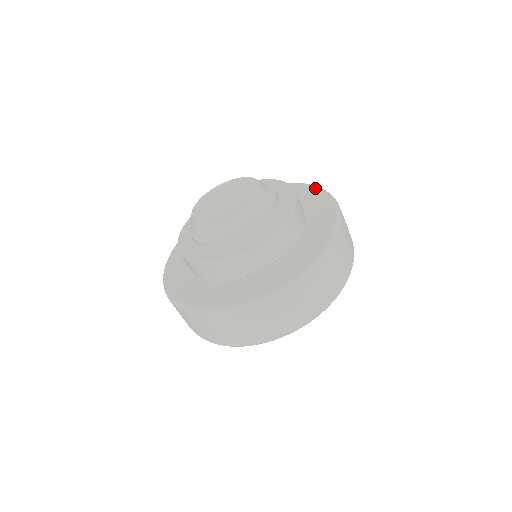
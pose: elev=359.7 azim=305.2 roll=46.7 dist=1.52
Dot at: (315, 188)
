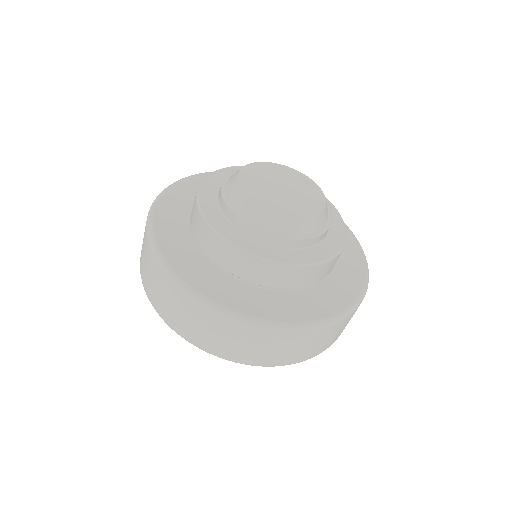
Dot at: (355, 297)
